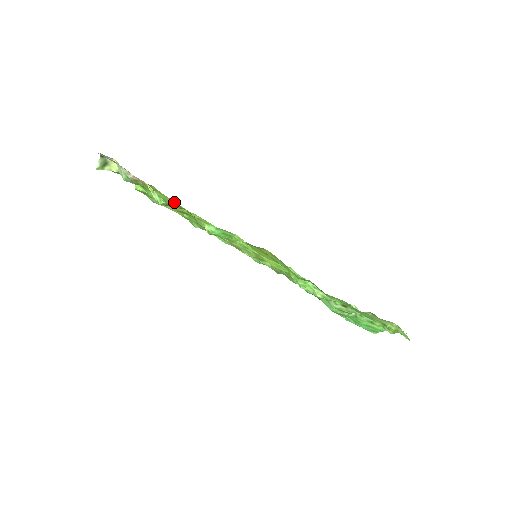
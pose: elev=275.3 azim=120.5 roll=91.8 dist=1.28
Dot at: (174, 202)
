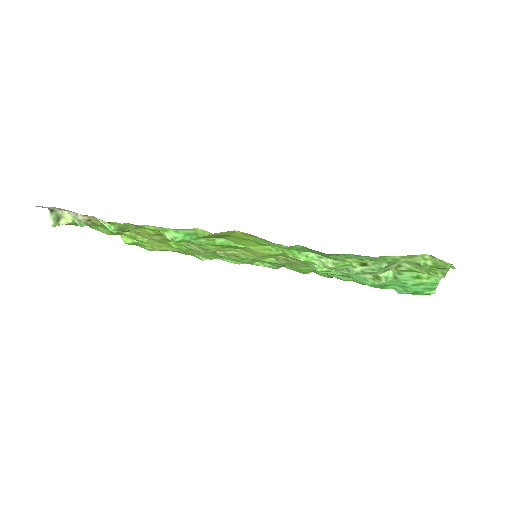
Dot at: occluded
